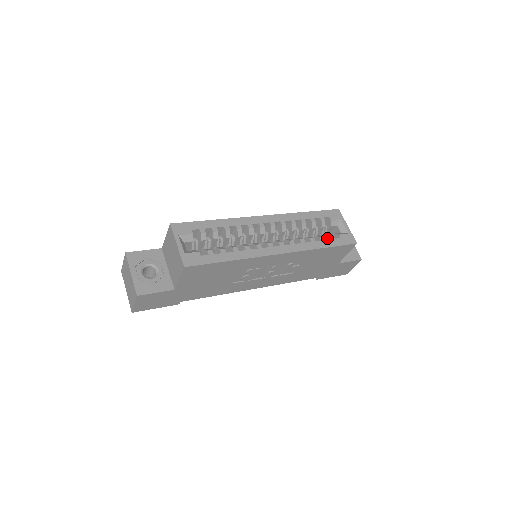
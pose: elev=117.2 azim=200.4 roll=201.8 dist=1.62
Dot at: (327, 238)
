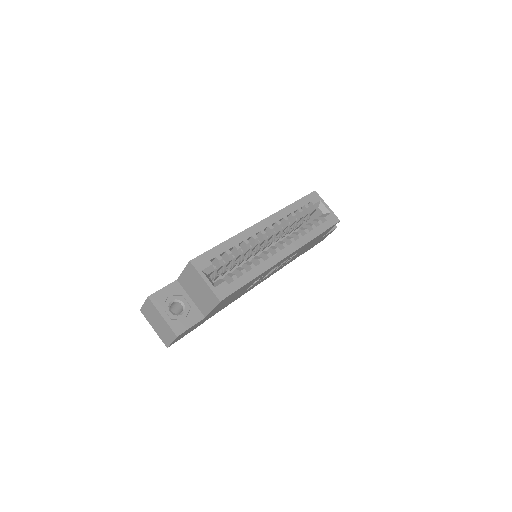
Dot at: (315, 224)
